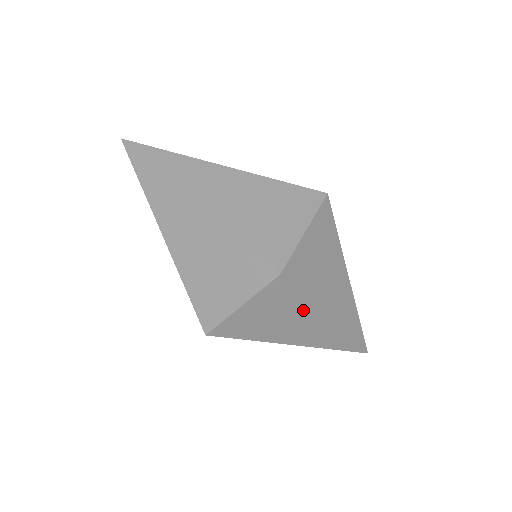
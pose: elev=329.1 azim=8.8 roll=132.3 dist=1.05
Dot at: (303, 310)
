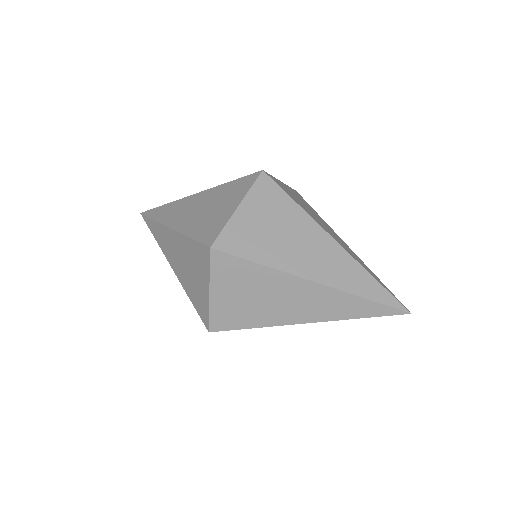
Dot at: (270, 279)
